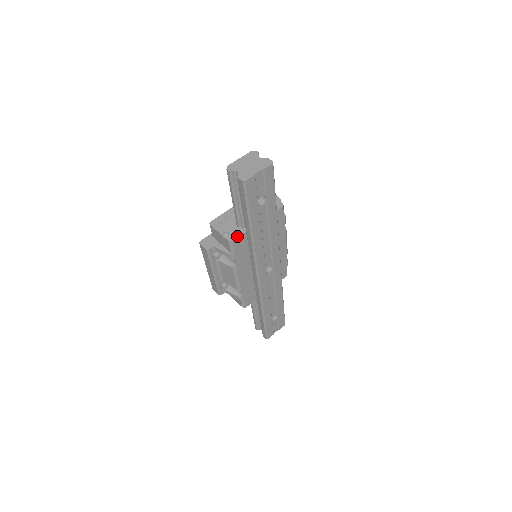
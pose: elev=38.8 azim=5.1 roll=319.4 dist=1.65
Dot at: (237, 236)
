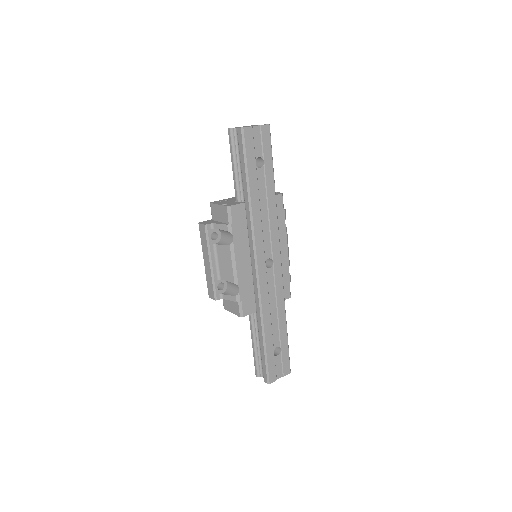
Dot at: (235, 204)
